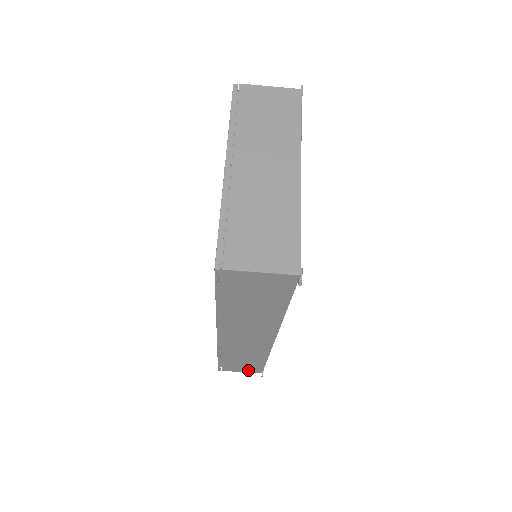
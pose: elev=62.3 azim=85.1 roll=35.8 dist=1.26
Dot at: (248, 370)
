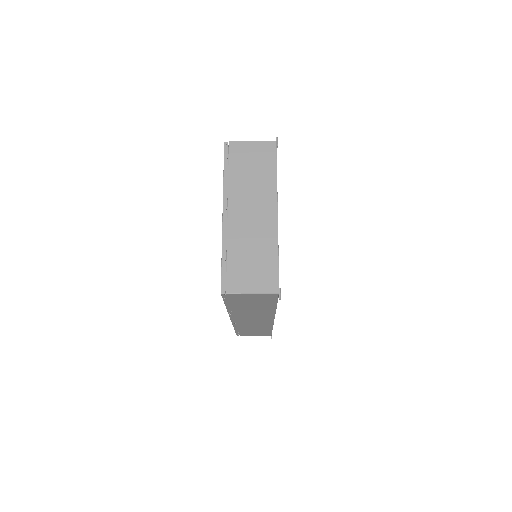
Dot at: (260, 335)
